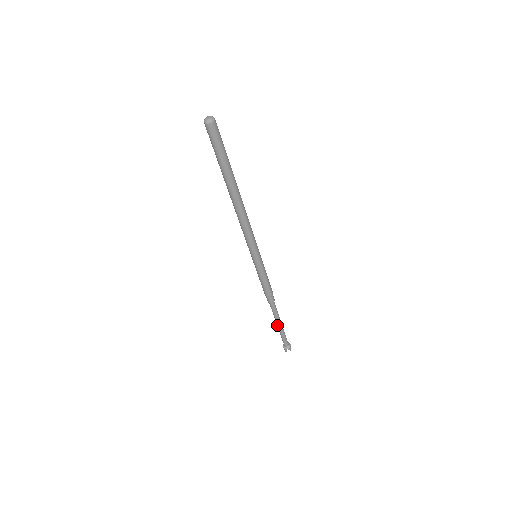
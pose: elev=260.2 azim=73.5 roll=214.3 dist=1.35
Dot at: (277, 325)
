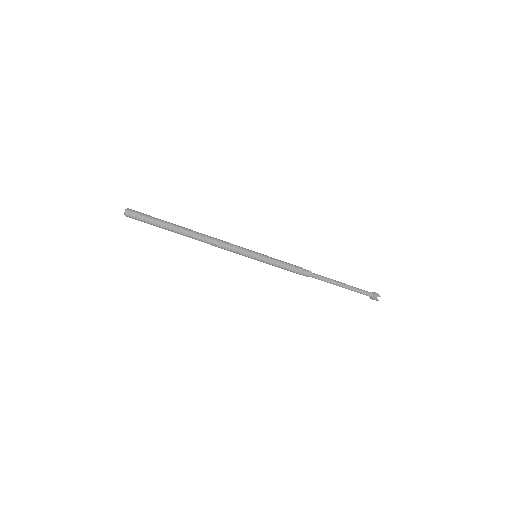
Dot at: occluded
